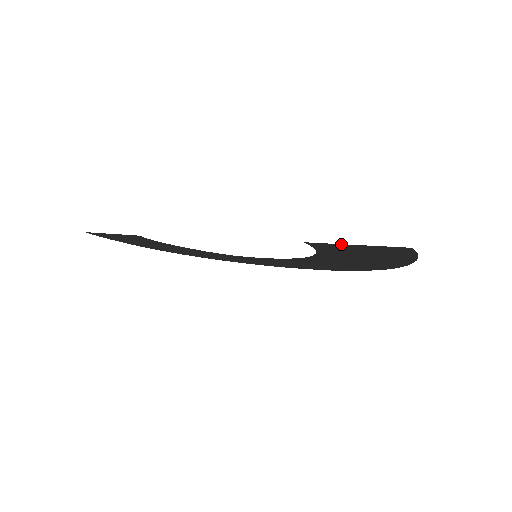
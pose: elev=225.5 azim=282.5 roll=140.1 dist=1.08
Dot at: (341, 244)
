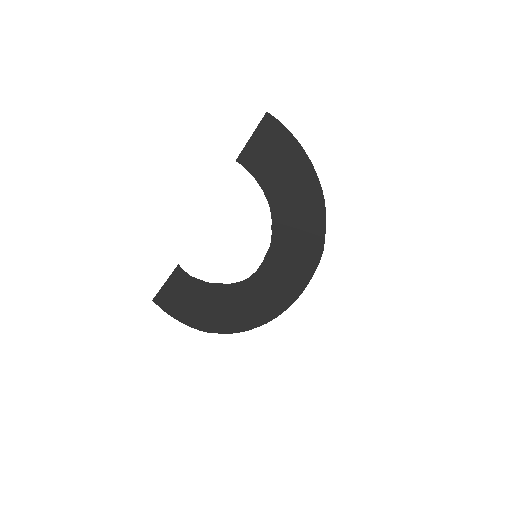
Dot at: (247, 144)
